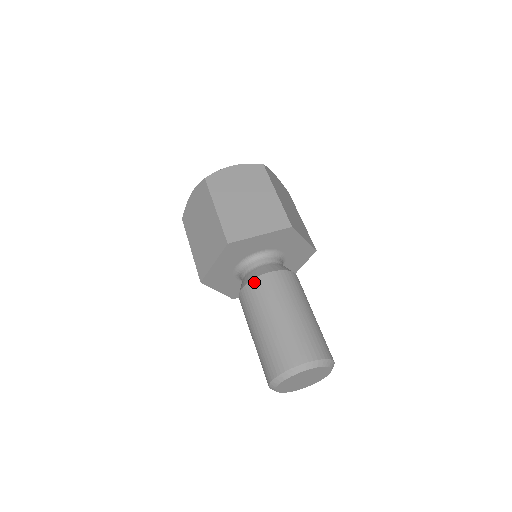
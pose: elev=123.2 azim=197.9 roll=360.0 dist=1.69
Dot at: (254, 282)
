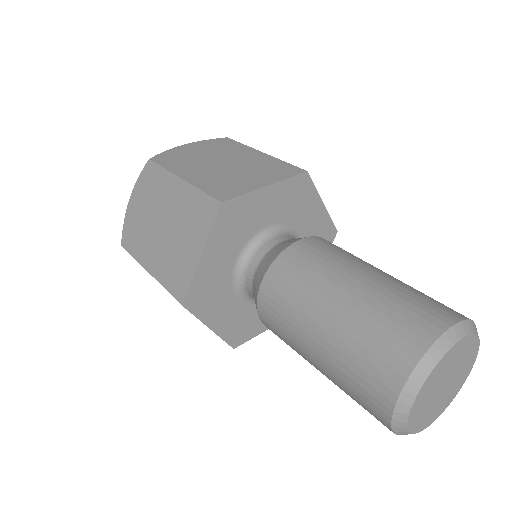
Dot at: (323, 239)
